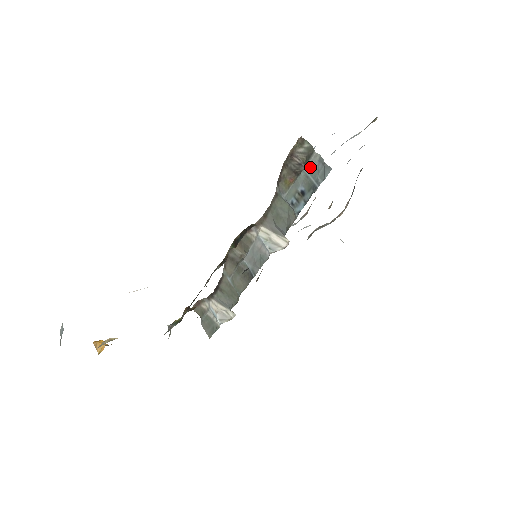
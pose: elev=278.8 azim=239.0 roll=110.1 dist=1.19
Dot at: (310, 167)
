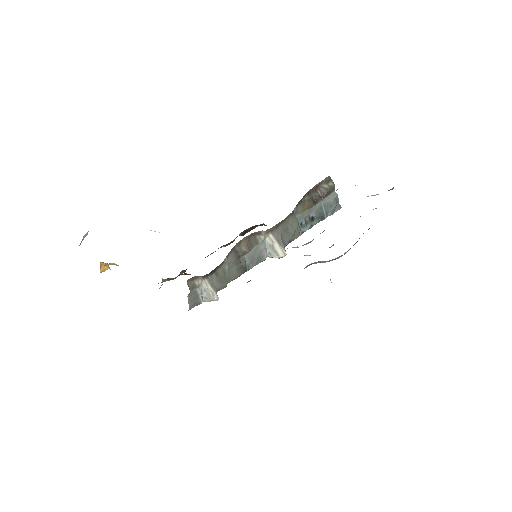
Dot at: (326, 201)
